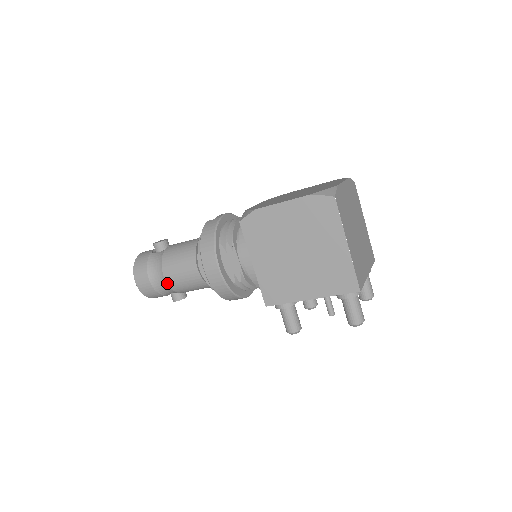
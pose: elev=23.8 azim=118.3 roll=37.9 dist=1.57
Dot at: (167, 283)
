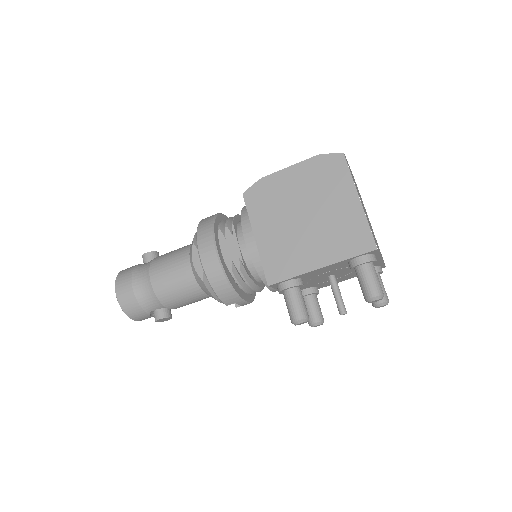
Dot at: (153, 288)
